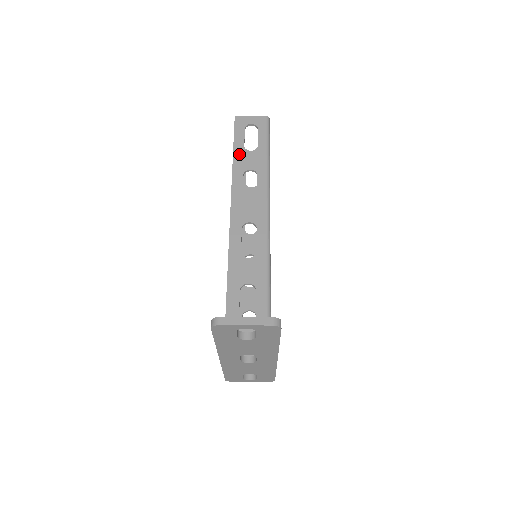
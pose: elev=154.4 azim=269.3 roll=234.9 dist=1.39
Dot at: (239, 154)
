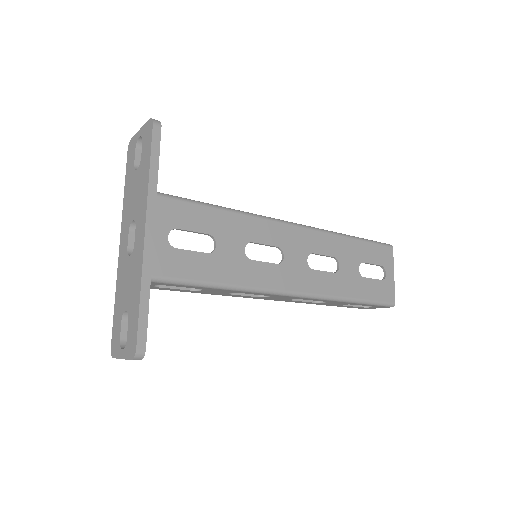
Dot at: occluded
